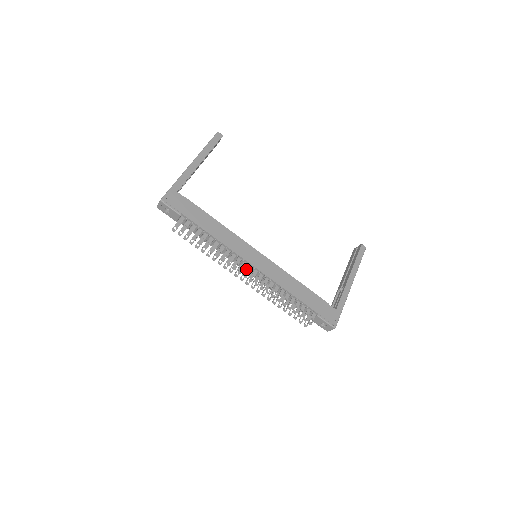
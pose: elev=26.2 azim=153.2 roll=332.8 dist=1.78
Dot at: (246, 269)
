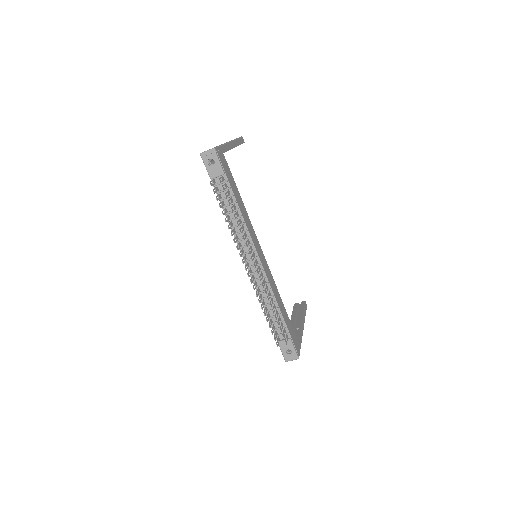
Dot at: (248, 262)
